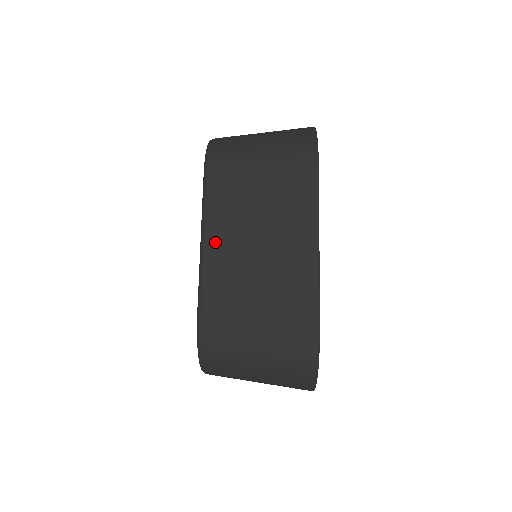
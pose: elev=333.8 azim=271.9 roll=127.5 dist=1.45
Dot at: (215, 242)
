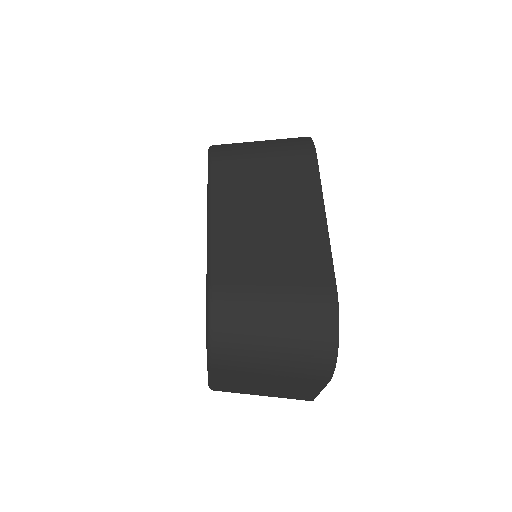
Dot at: (223, 219)
